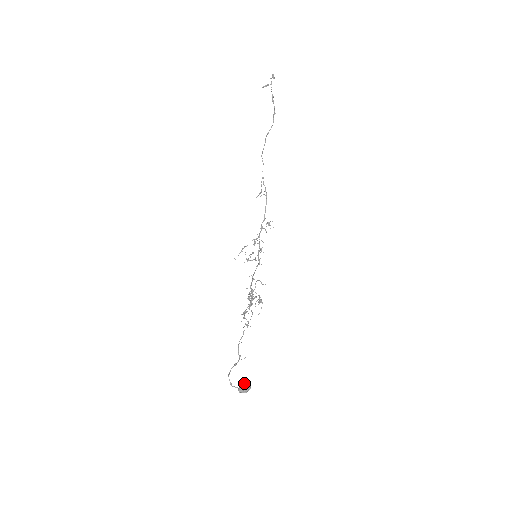
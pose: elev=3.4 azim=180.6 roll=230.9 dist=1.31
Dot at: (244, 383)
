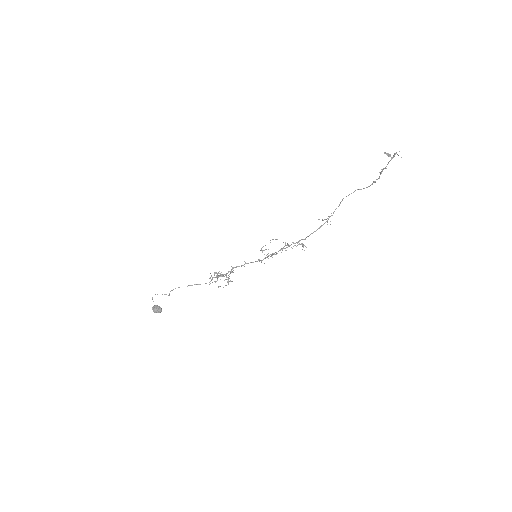
Dot at: (158, 307)
